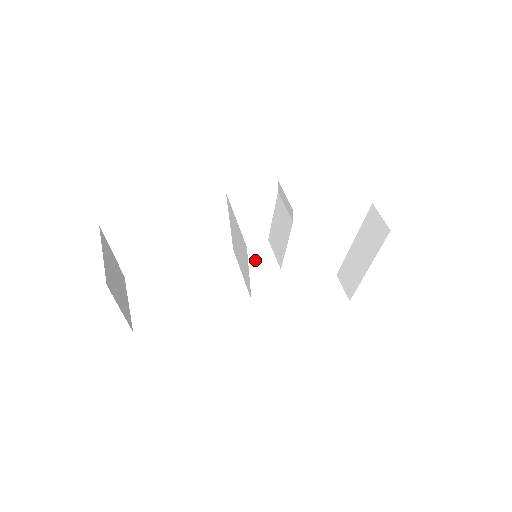
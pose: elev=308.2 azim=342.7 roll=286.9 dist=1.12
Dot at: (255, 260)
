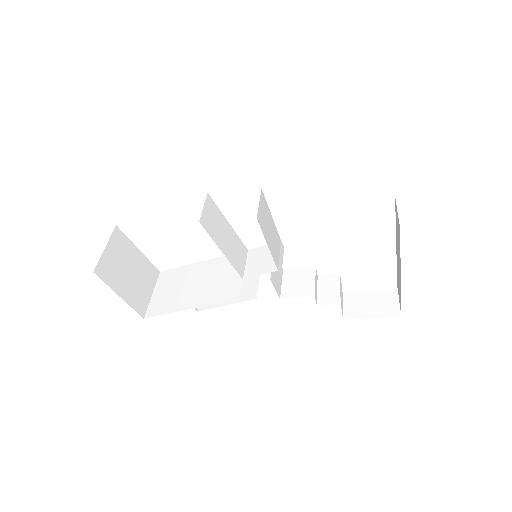
Dot at: (260, 261)
